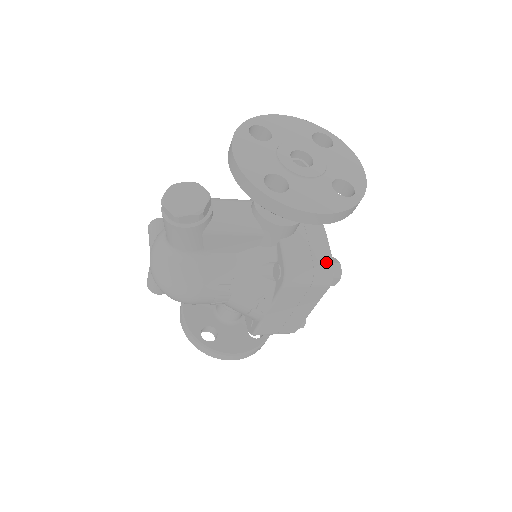
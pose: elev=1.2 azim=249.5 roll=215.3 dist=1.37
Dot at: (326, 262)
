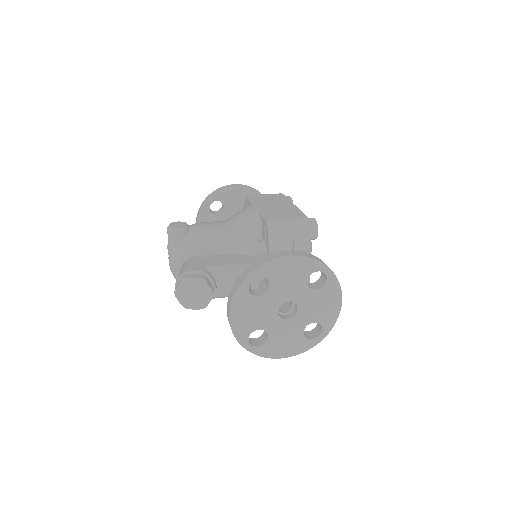
Dot at: occluded
